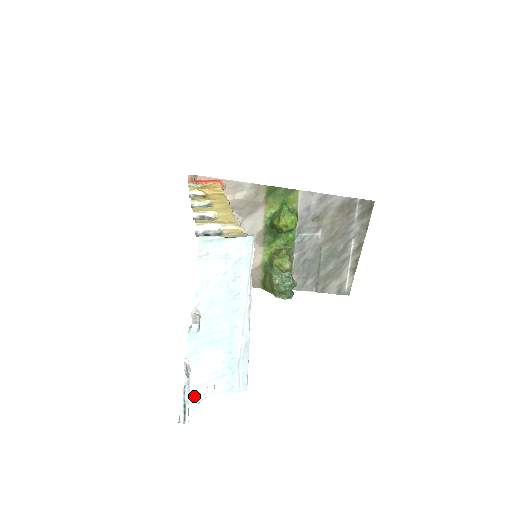
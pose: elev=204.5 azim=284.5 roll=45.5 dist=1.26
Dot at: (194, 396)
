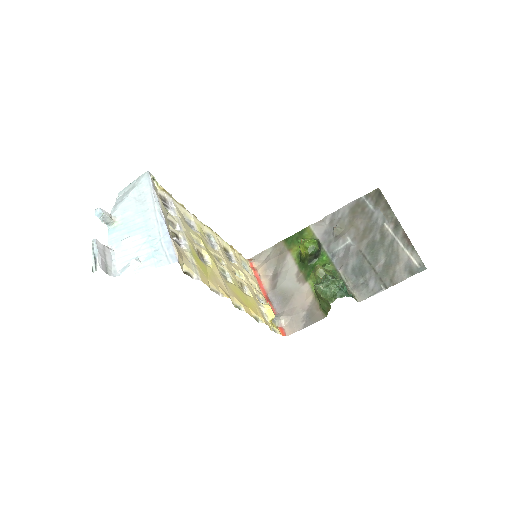
Dot at: (121, 270)
